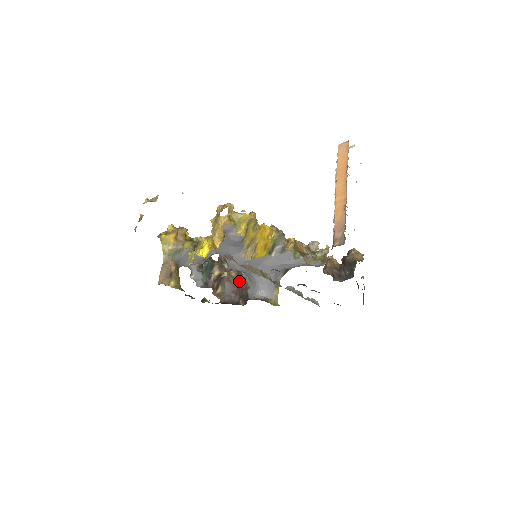
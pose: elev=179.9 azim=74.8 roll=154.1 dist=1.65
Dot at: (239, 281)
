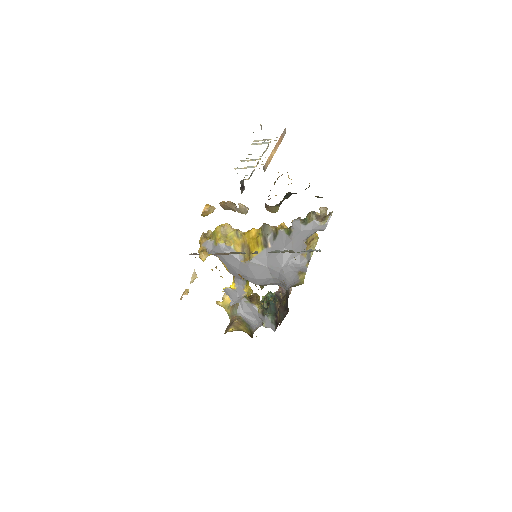
Dot at: (287, 298)
